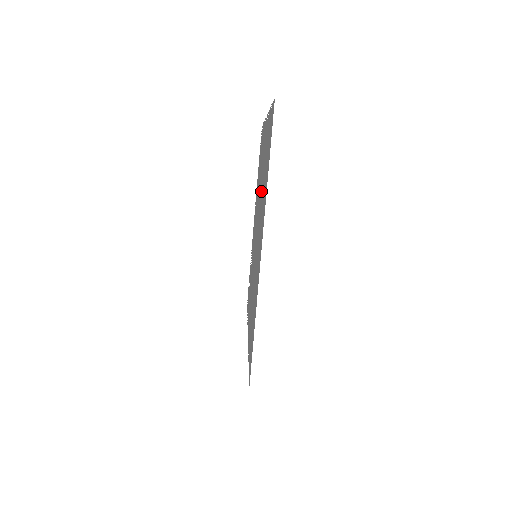
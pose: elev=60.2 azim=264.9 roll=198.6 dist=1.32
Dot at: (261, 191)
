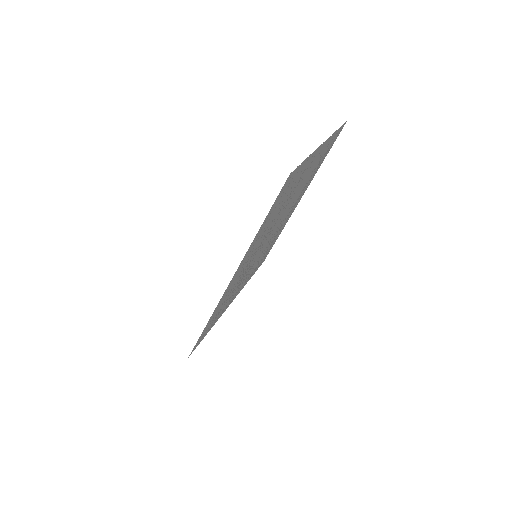
Dot at: (282, 210)
